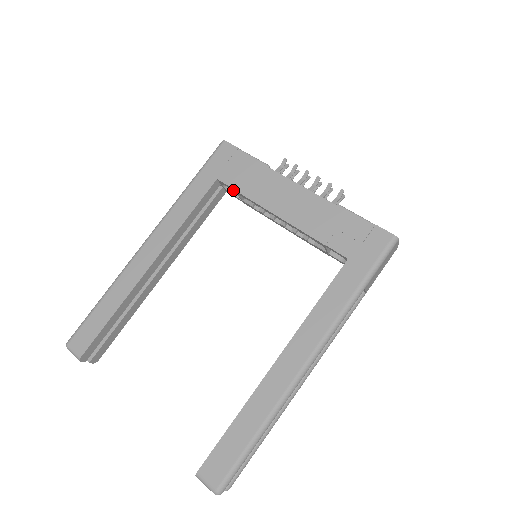
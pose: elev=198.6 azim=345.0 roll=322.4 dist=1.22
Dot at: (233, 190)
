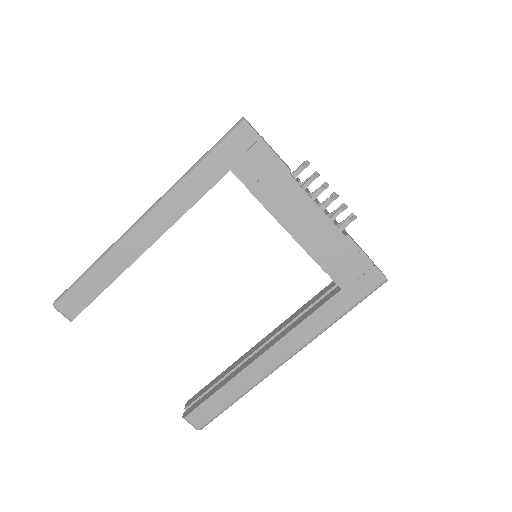
Dot at: occluded
